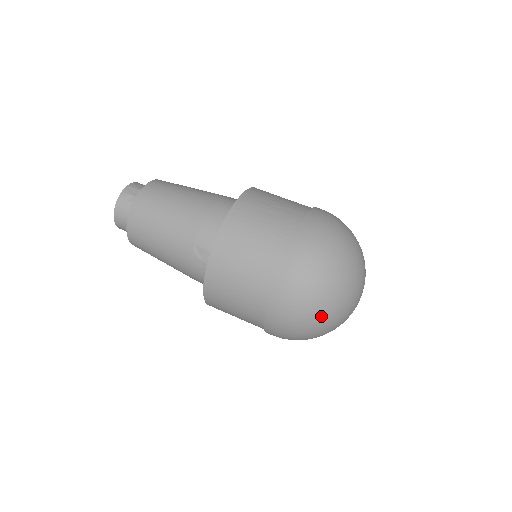
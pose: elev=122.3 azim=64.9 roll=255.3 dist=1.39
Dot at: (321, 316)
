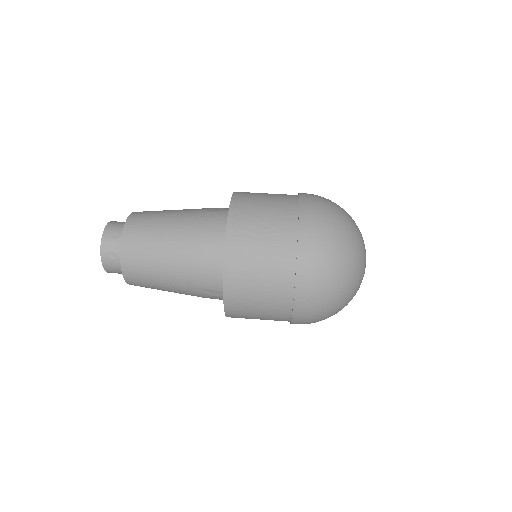
Dot at: (338, 311)
